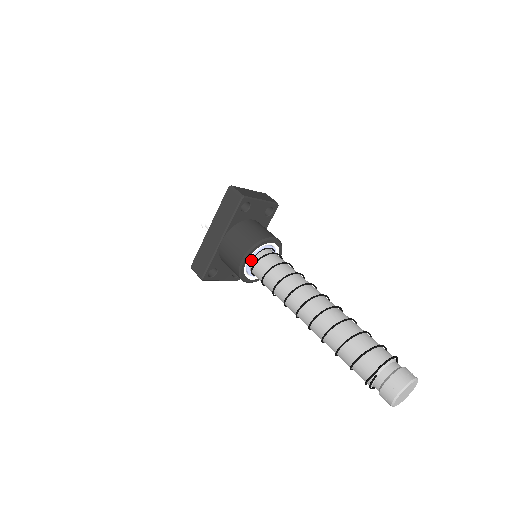
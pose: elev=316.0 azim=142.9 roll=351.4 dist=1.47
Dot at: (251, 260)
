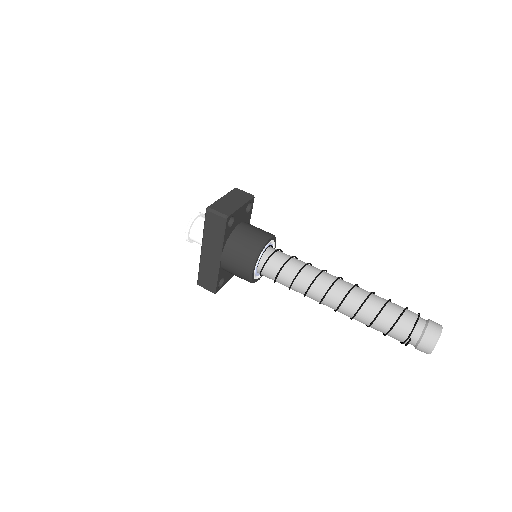
Dot at: (257, 267)
